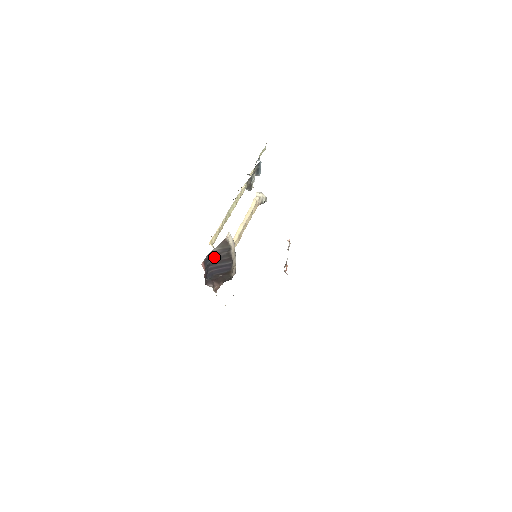
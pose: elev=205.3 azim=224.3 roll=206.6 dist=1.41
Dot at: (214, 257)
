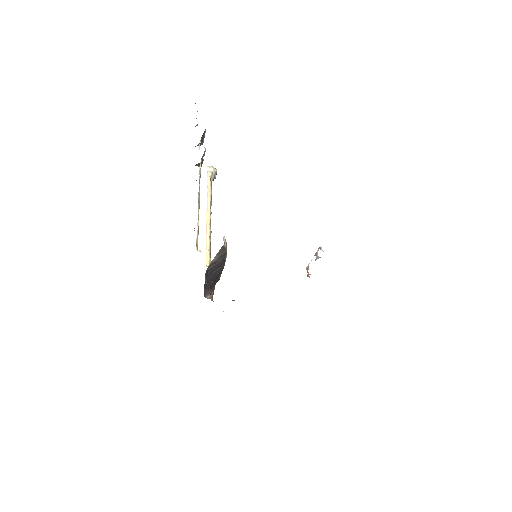
Dot at: (212, 267)
